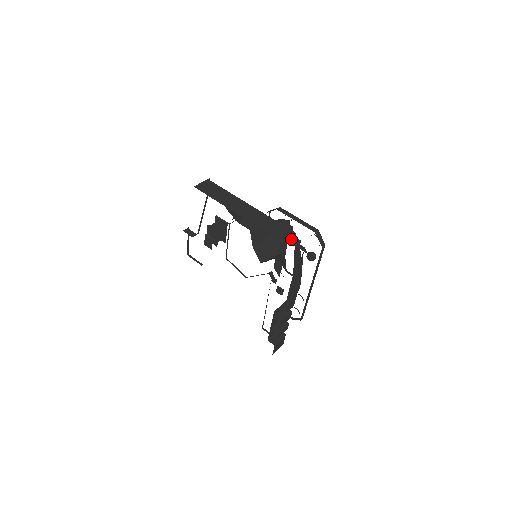
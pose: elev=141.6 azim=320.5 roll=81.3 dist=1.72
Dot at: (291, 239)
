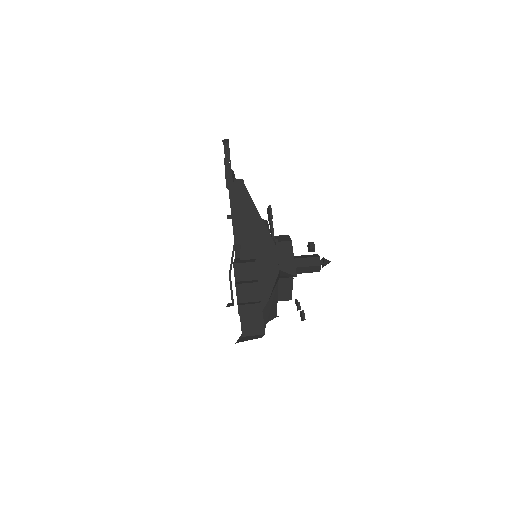
Dot at: occluded
